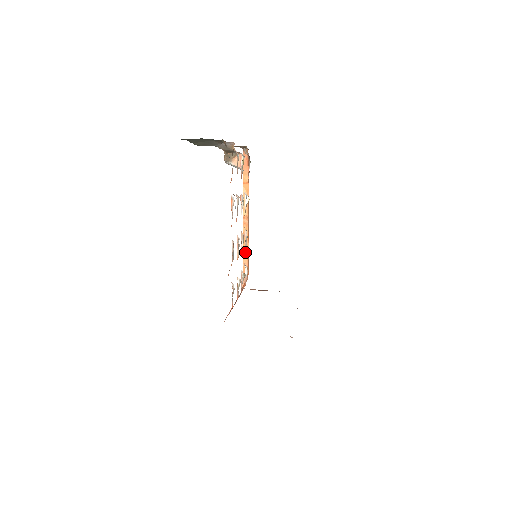
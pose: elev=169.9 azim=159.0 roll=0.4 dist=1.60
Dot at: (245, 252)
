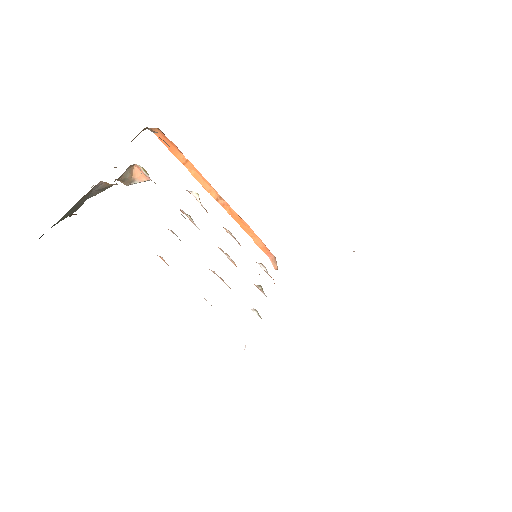
Dot at: (250, 233)
